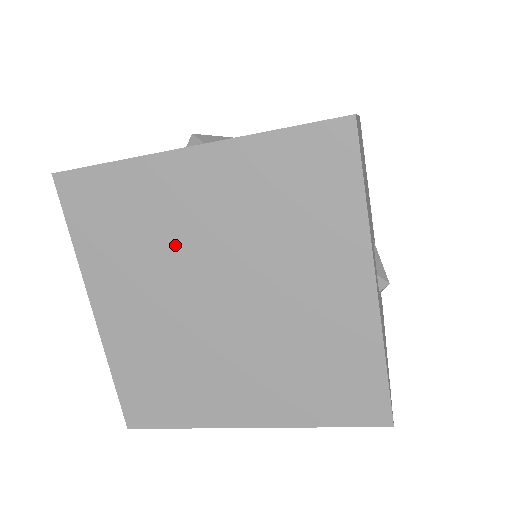
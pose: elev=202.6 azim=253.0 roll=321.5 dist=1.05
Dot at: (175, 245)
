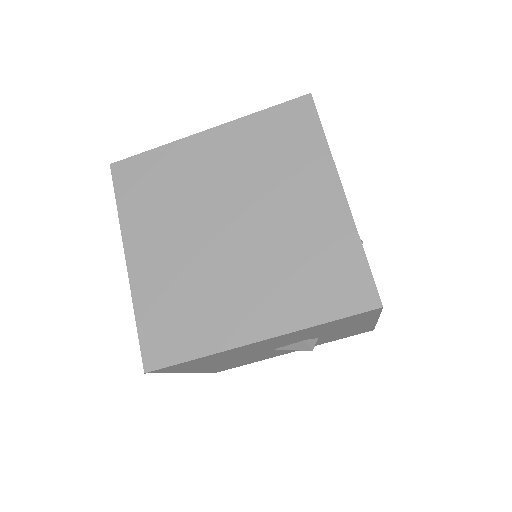
Dot at: (196, 194)
